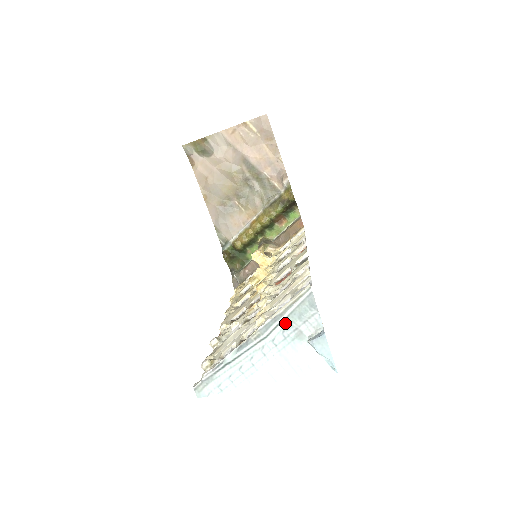
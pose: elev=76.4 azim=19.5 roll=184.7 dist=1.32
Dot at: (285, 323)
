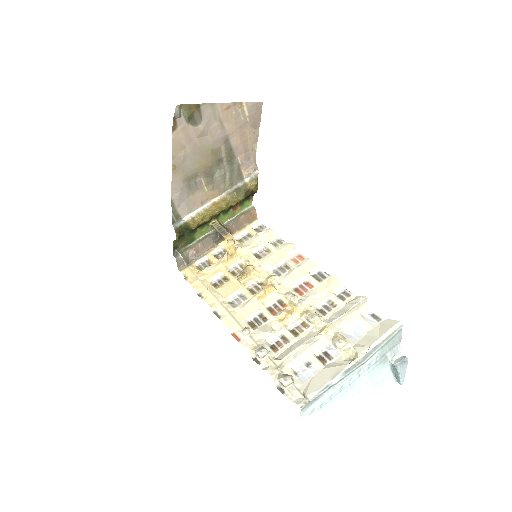
Dot at: (379, 351)
